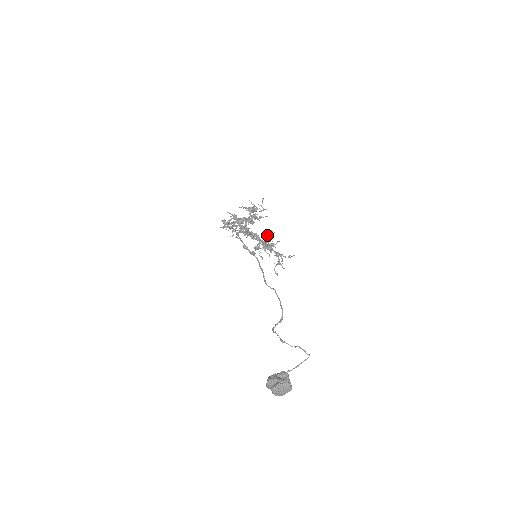
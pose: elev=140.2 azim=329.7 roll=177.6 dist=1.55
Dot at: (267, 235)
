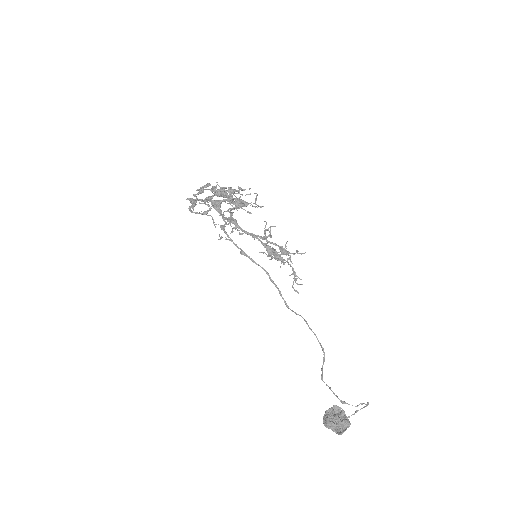
Dot at: (268, 235)
